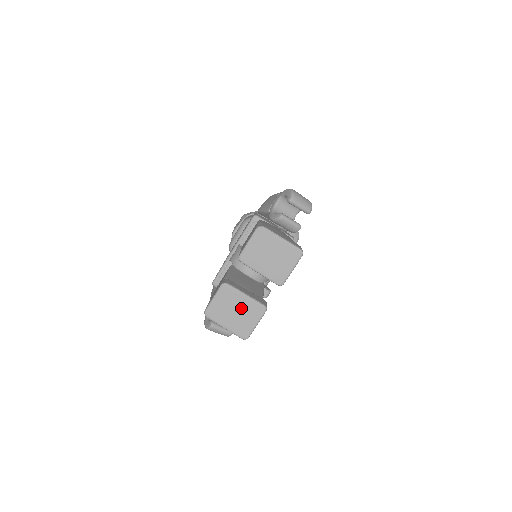
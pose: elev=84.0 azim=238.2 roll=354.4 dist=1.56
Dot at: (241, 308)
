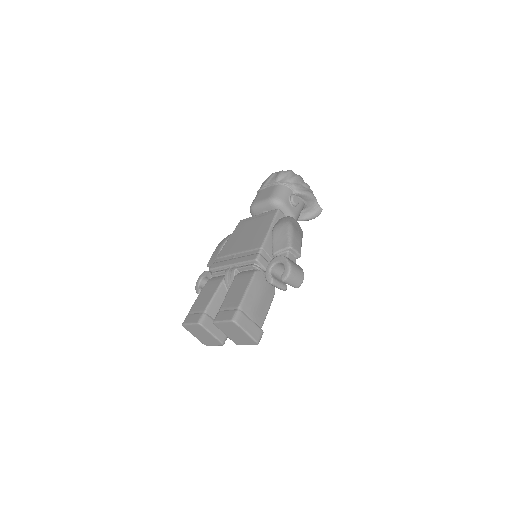
Dot at: (207, 337)
